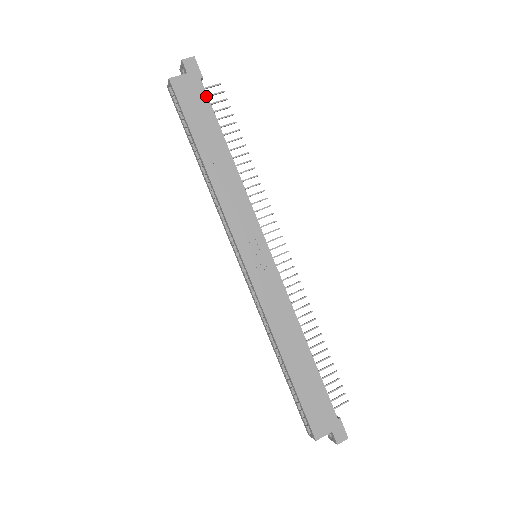
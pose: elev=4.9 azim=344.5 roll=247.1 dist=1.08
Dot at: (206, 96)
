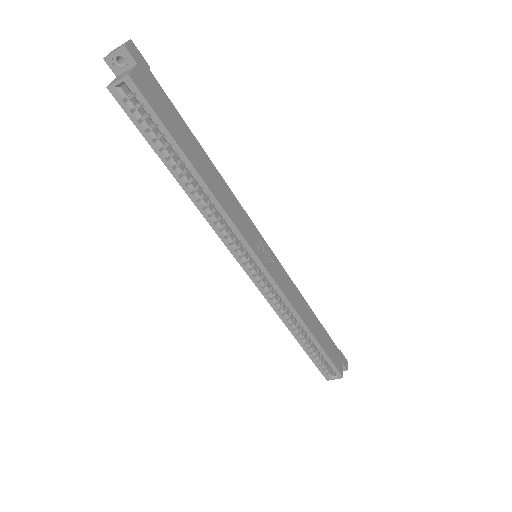
Dot at: (164, 92)
